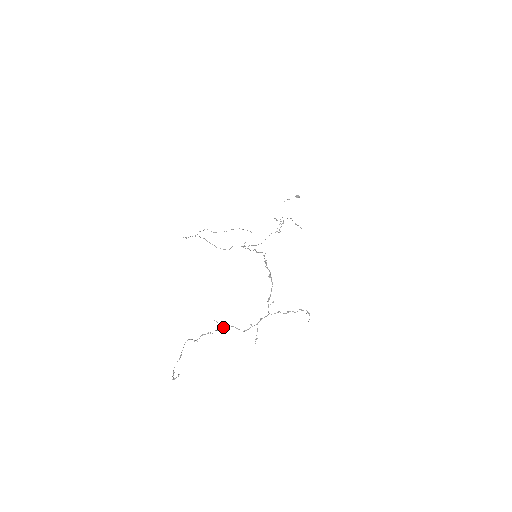
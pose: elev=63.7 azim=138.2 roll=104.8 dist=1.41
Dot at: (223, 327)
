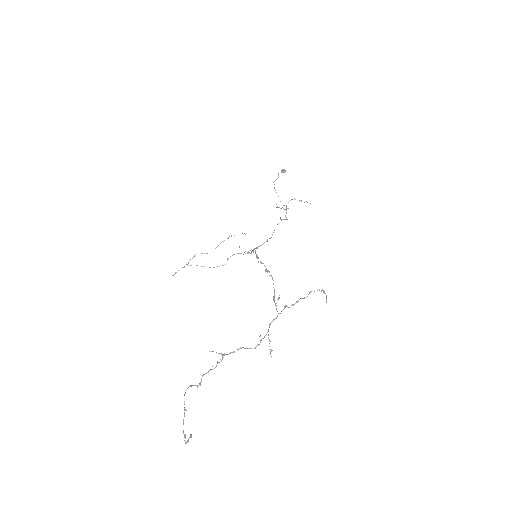
Dot at: (227, 354)
